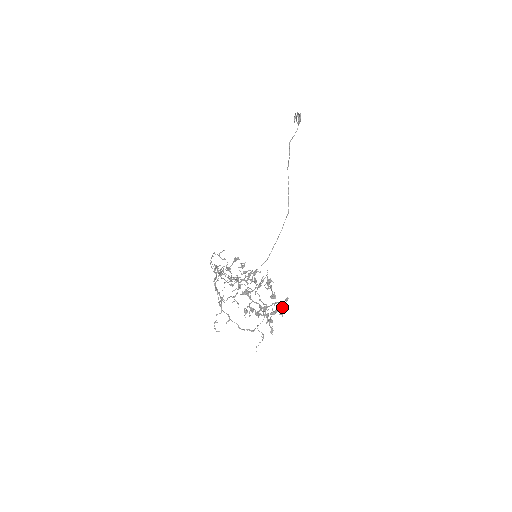
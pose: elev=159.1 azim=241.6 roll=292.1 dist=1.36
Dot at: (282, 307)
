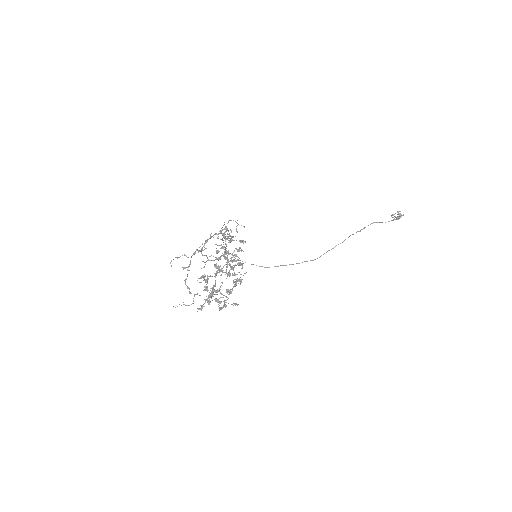
Dot at: (226, 305)
